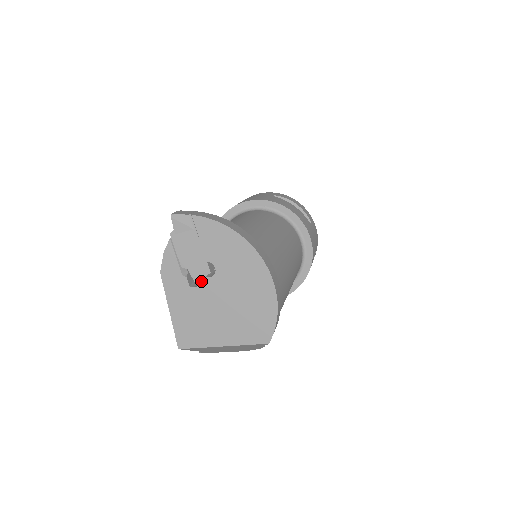
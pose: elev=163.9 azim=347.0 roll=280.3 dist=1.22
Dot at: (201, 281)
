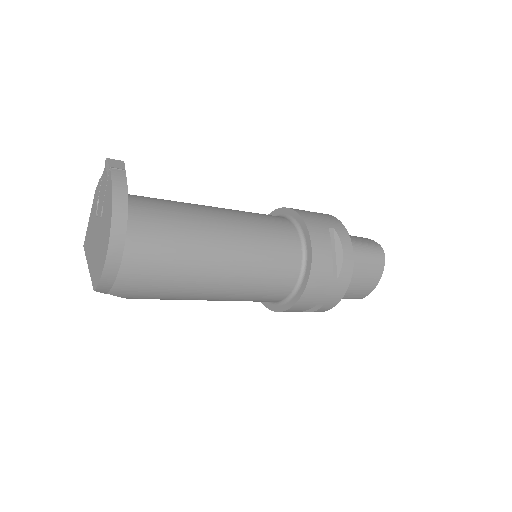
Dot at: (98, 216)
